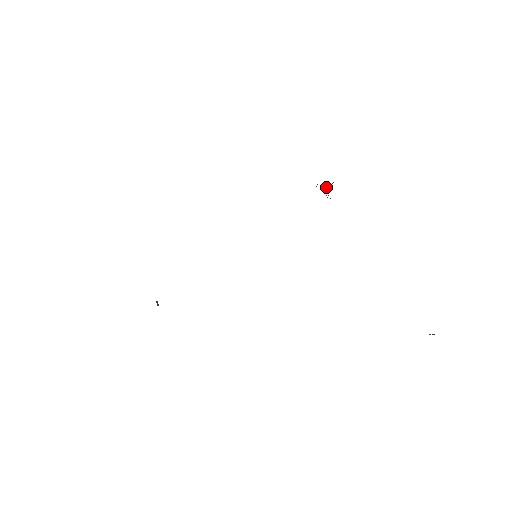
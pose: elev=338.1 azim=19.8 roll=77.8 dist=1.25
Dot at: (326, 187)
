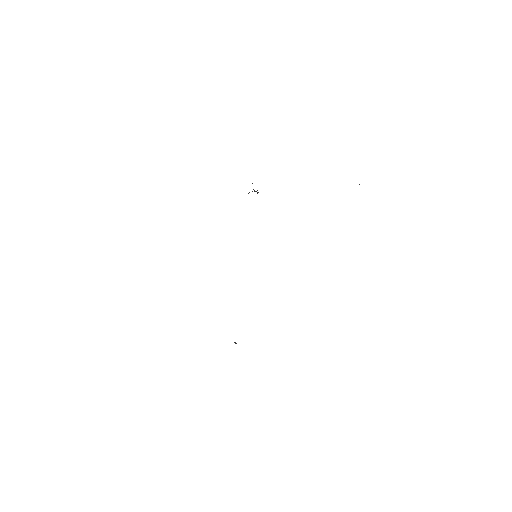
Dot at: occluded
